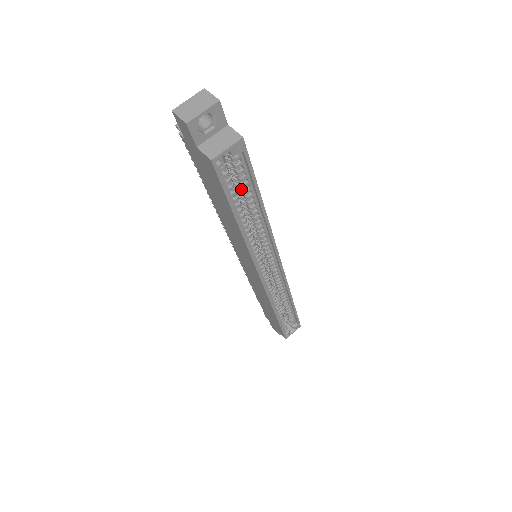
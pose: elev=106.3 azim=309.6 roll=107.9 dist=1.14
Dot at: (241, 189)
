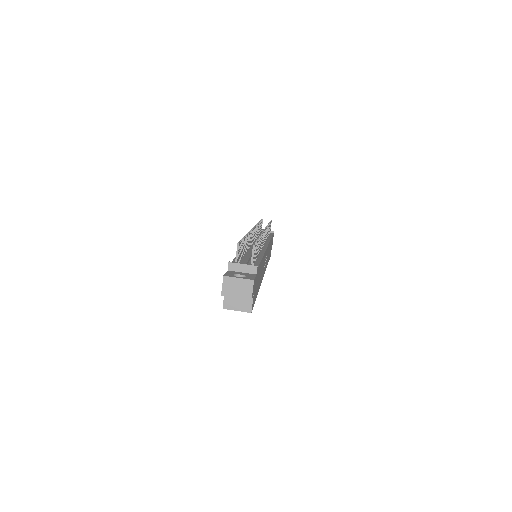
Dot at: occluded
